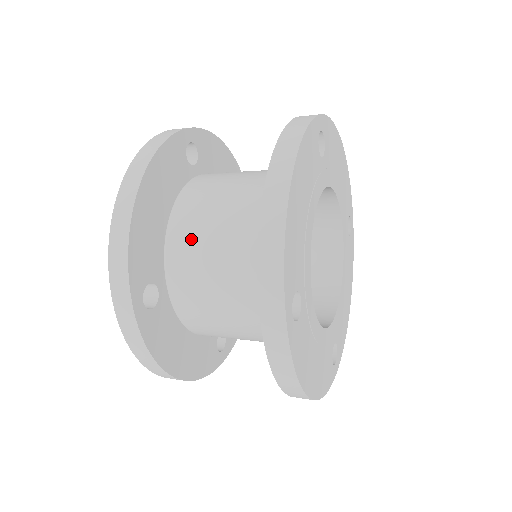
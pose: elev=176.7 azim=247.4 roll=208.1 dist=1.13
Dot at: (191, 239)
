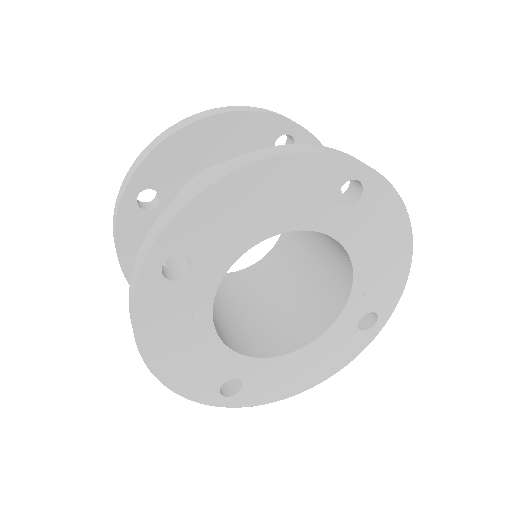
Dot at: occluded
